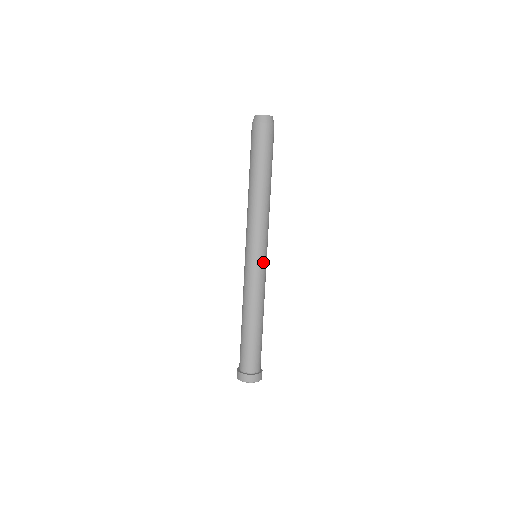
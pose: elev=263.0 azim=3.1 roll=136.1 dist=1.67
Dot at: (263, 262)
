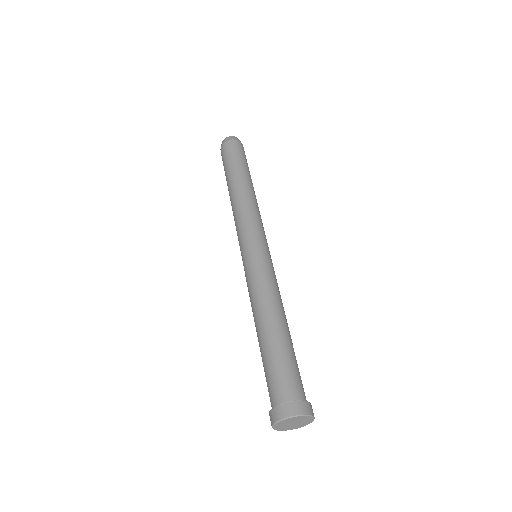
Dot at: (270, 256)
